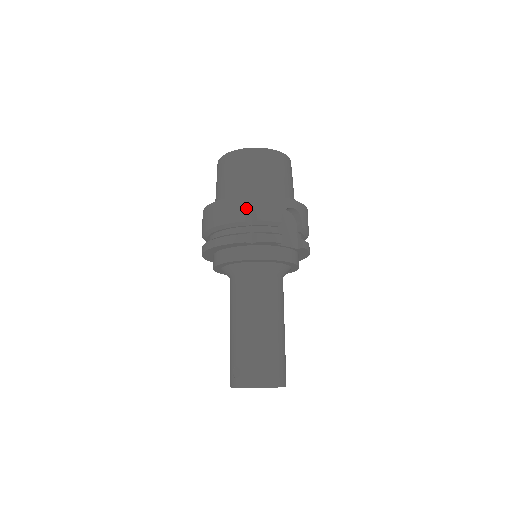
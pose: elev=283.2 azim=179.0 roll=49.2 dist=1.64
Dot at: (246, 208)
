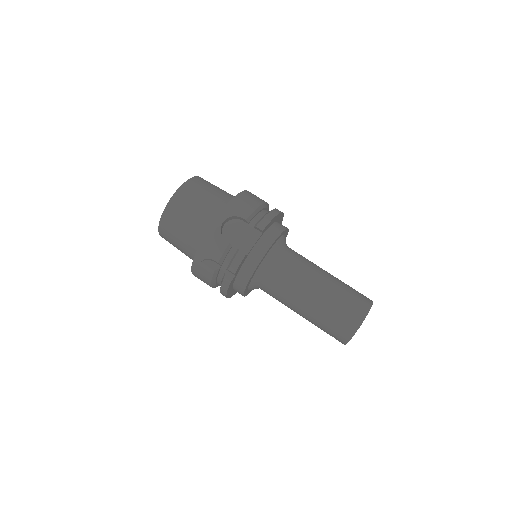
Dot at: (204, 263)
